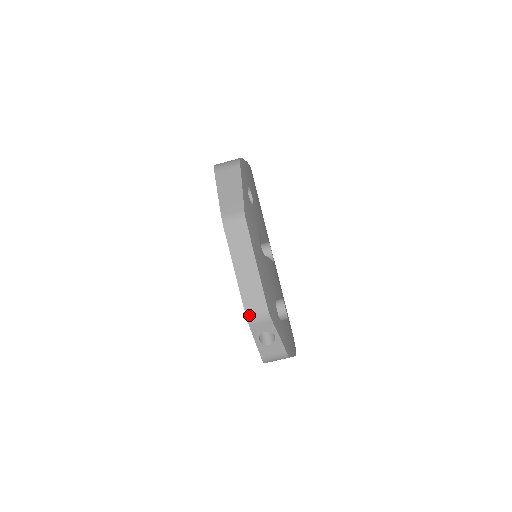
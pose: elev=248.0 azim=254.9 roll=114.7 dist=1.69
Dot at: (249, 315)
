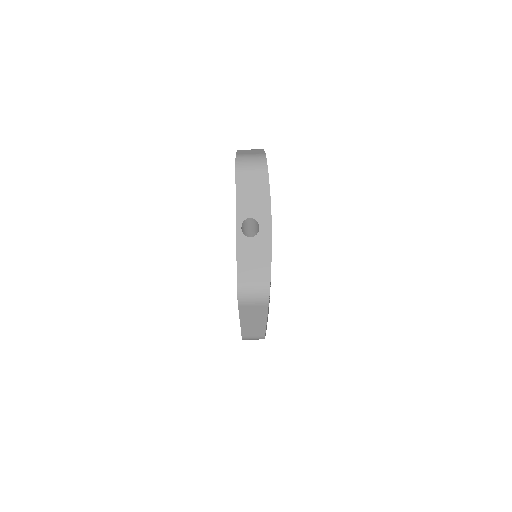
Dot at: occluded
